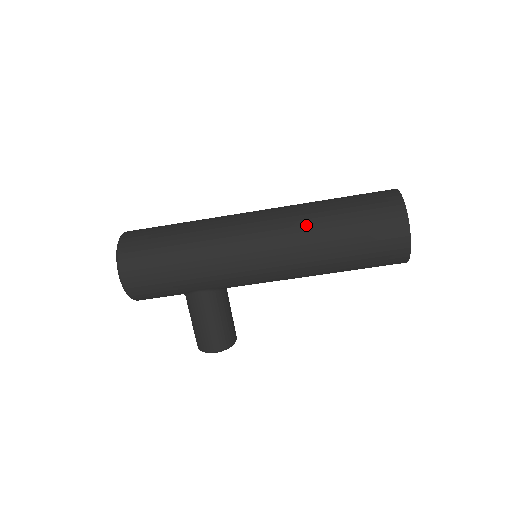
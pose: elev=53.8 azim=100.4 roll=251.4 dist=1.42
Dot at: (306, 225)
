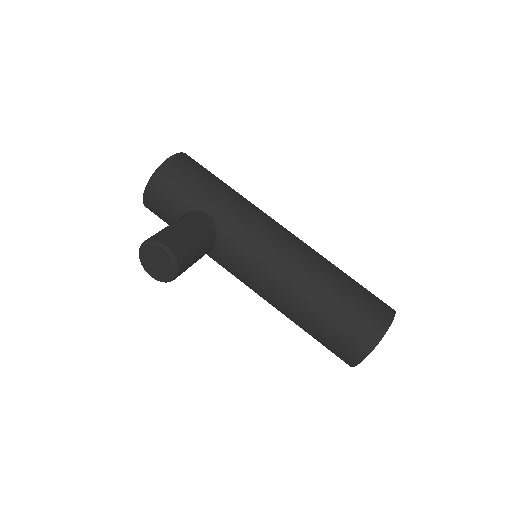
Dot at: occluded
